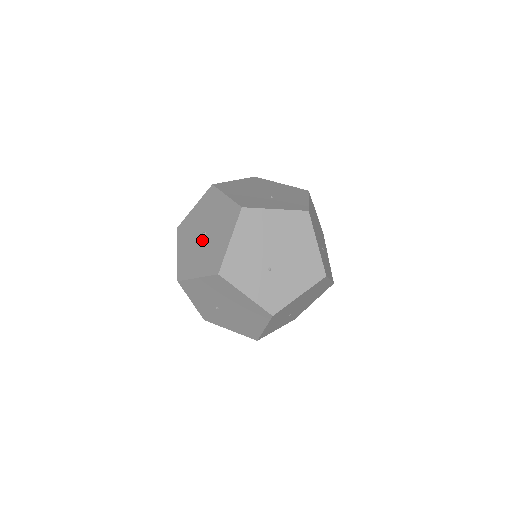
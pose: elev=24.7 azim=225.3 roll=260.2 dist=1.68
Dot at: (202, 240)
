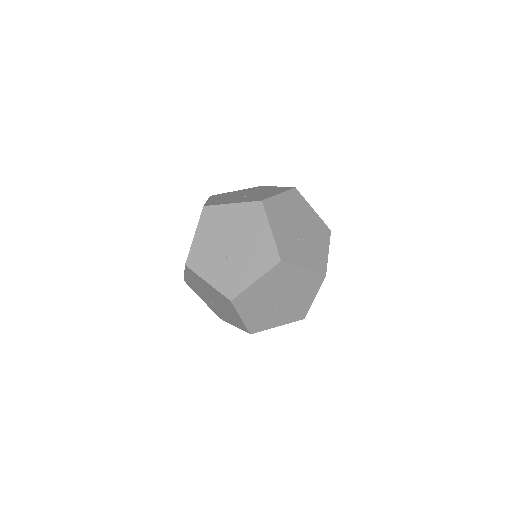
Dot at: occluded
